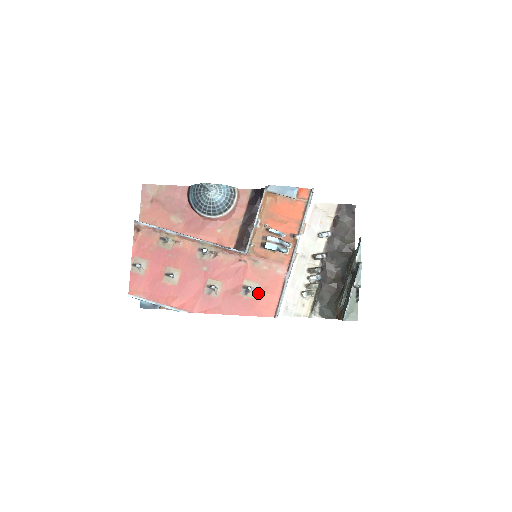
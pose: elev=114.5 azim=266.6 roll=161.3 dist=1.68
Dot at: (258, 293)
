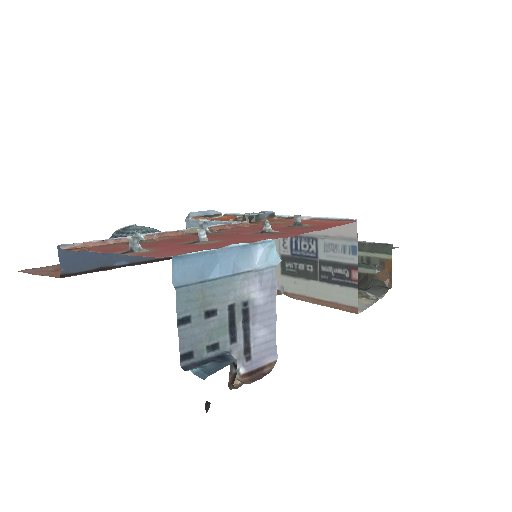
Dot at: (310, 224)
